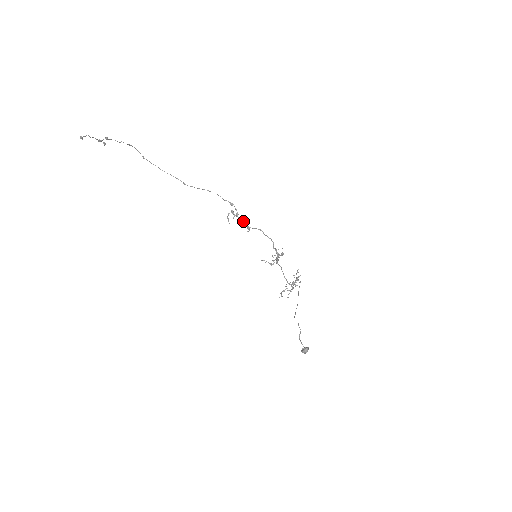
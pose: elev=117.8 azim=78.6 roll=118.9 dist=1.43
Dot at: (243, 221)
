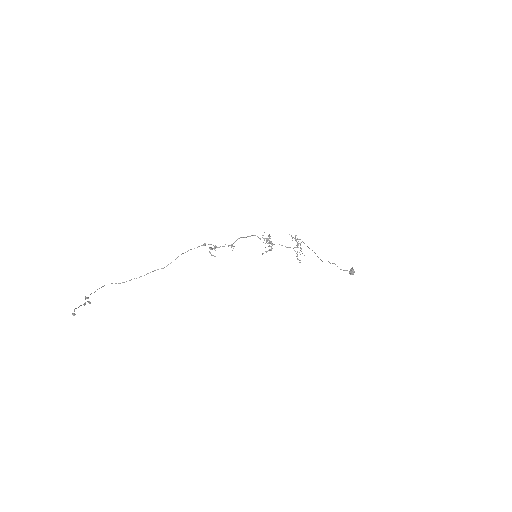
Dot at: (223, 246)
